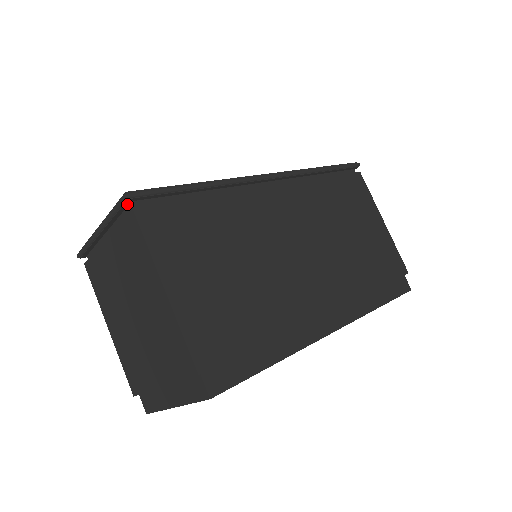
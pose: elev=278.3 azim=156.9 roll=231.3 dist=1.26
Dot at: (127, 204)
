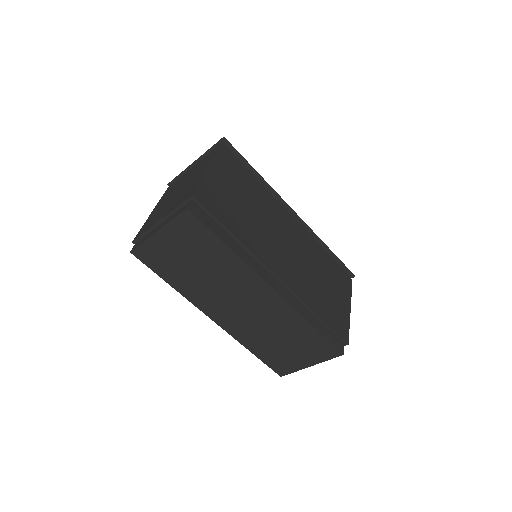
Dot at: occluded
